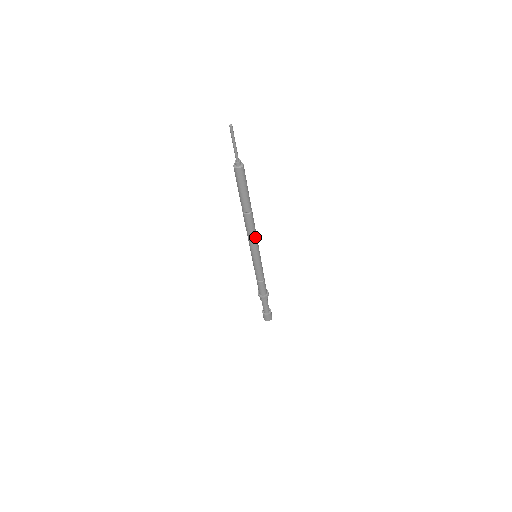
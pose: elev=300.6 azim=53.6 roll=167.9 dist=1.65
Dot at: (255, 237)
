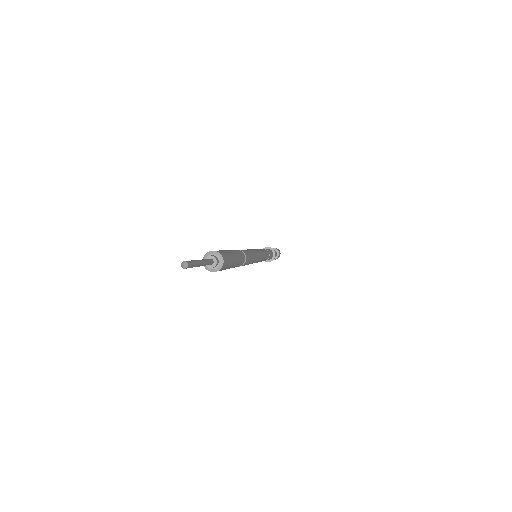
Dot at: (252, 262)
